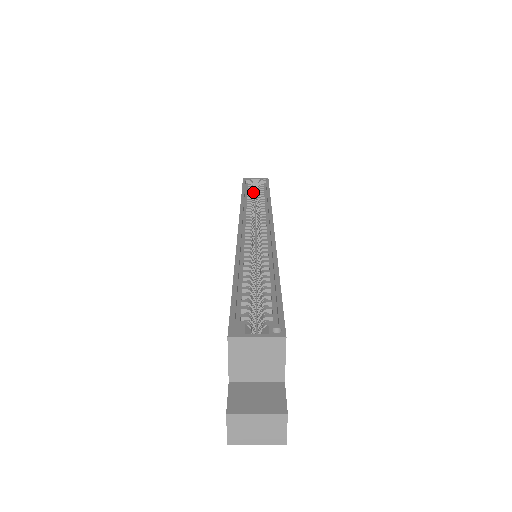
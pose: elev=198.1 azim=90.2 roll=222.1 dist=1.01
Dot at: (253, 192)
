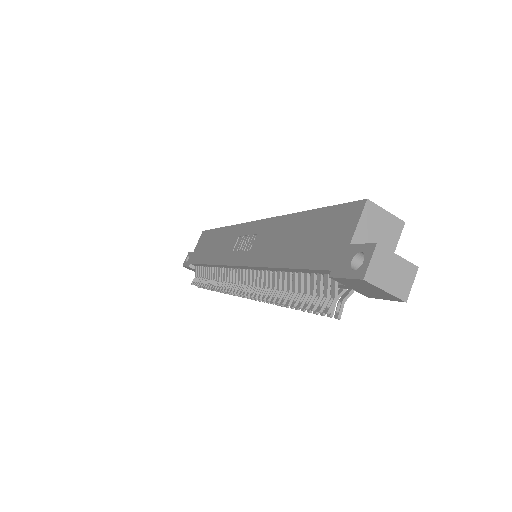
Dot at: occluded
